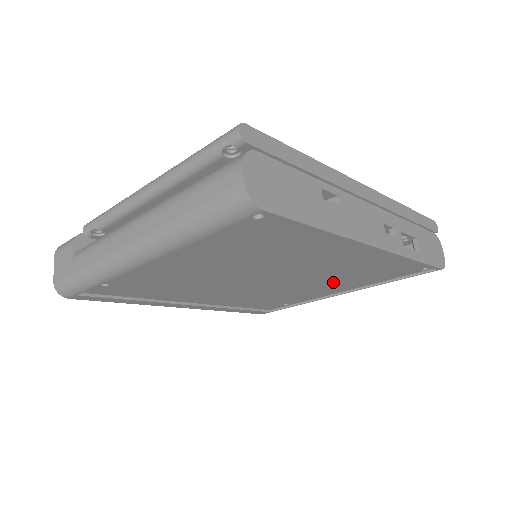
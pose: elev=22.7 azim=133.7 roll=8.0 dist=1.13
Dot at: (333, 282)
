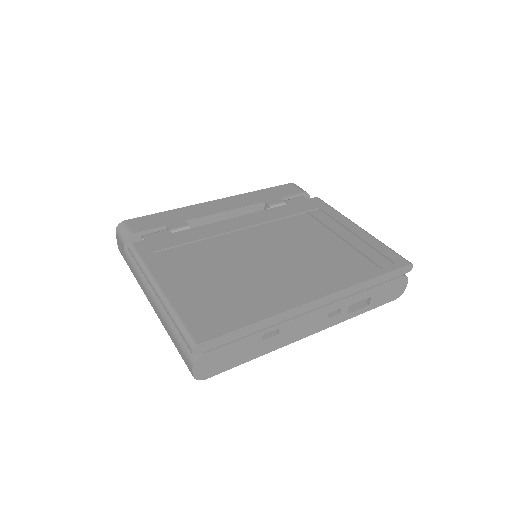
Dot at: occluded
